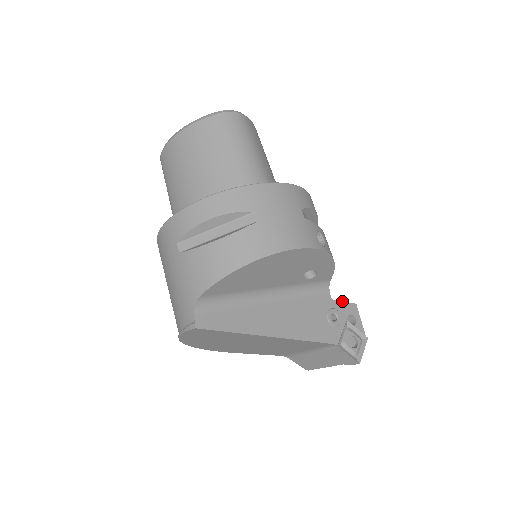
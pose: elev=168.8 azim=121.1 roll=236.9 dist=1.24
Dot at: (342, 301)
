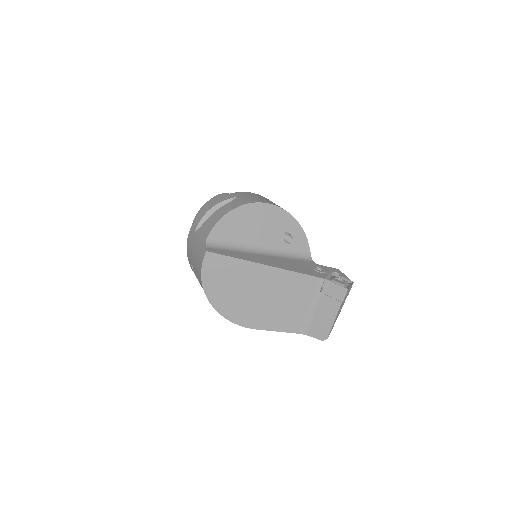
Dot at: (325, 266)
